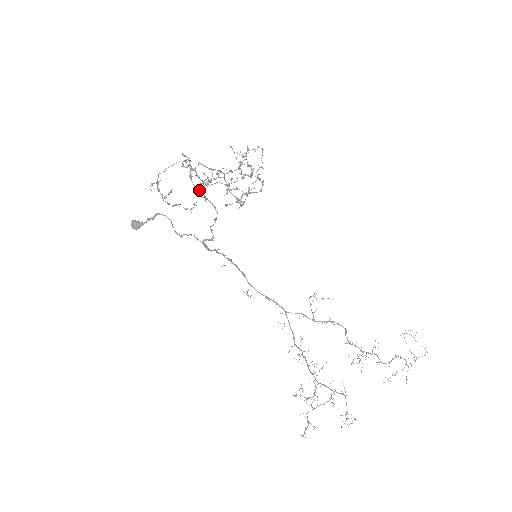
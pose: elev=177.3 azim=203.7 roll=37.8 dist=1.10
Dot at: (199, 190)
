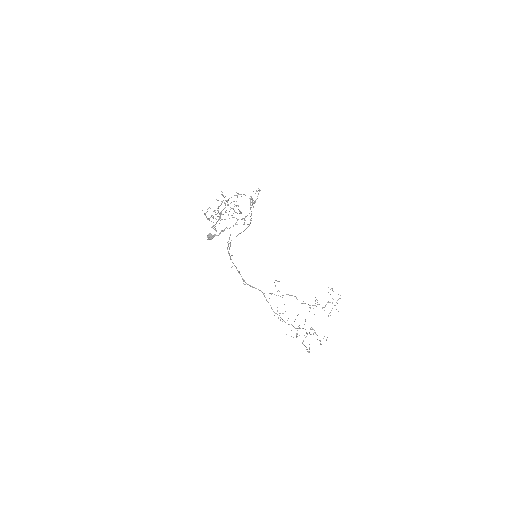
Dot at: occluded
